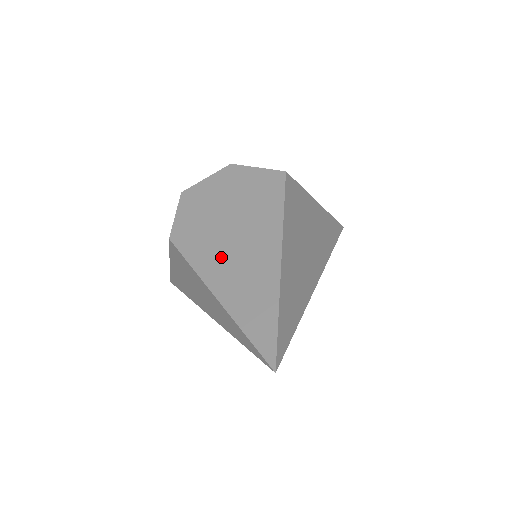
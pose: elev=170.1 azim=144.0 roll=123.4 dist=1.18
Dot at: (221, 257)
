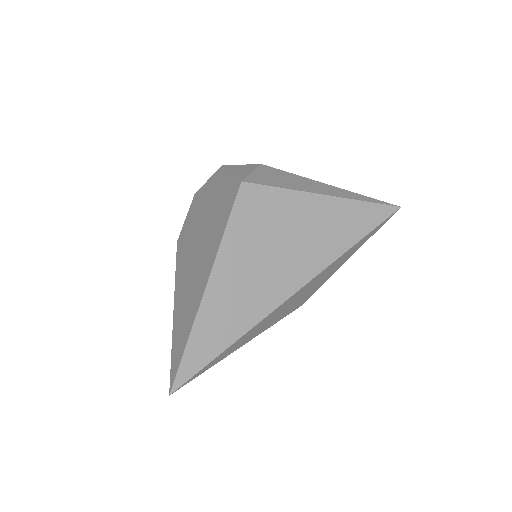
Dot at: (187, 270)
